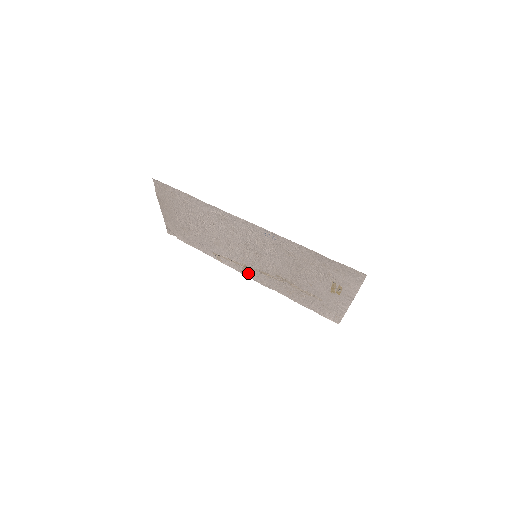
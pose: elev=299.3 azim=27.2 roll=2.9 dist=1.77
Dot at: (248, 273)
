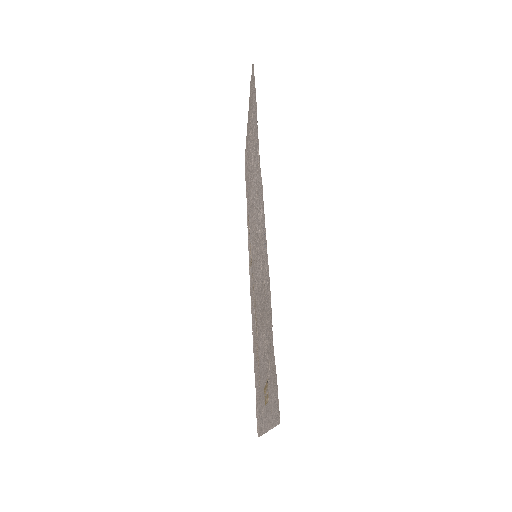
Dot at: occluded
